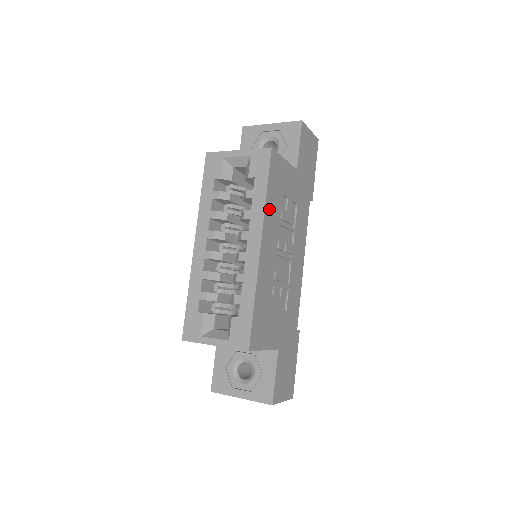
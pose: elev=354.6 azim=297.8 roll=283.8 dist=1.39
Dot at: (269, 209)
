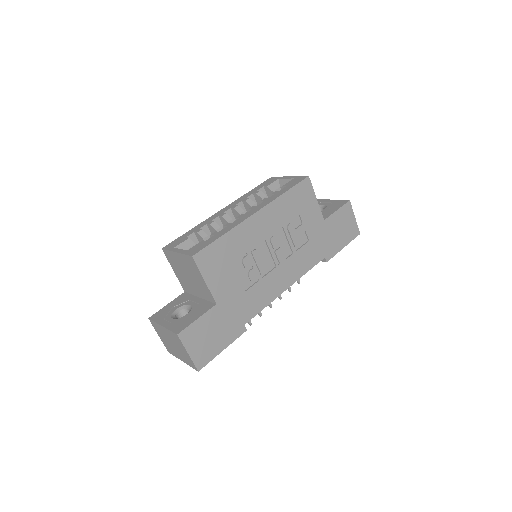
Dot at: (280, 204)
